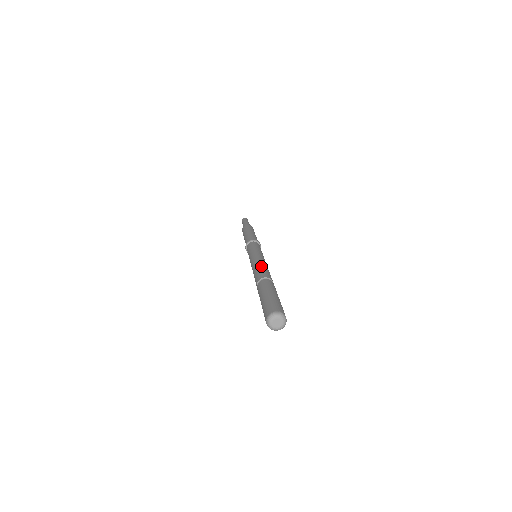
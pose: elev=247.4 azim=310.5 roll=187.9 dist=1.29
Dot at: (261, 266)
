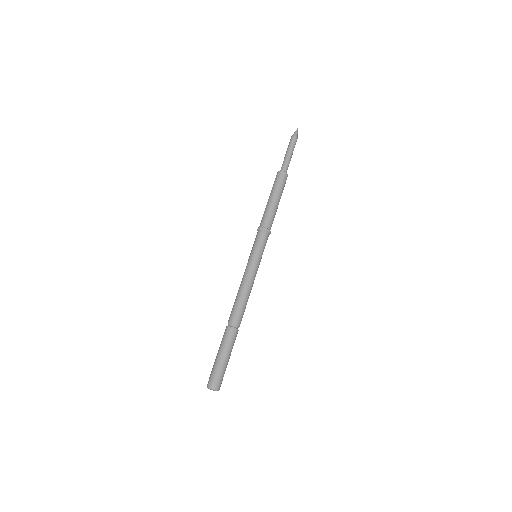
Dot at: (239, 298)
